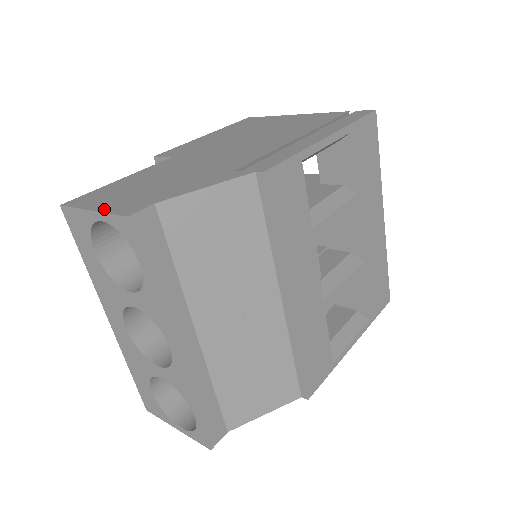
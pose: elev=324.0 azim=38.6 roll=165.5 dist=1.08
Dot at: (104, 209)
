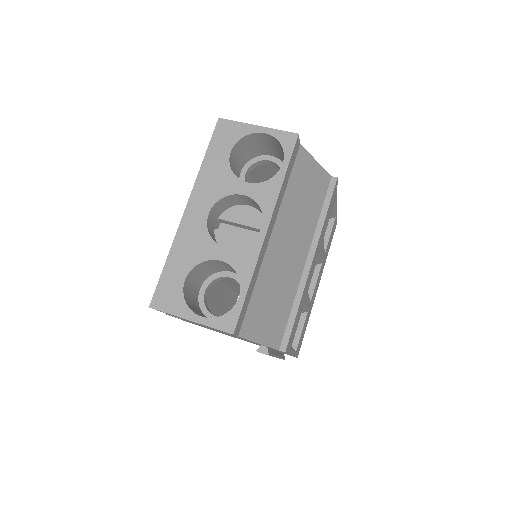
Dot at: (268, 129)
